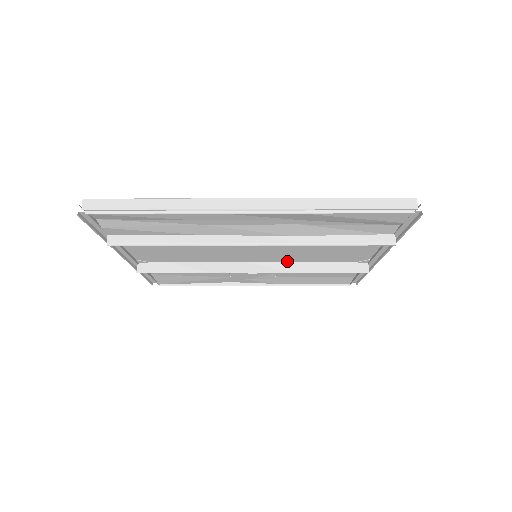
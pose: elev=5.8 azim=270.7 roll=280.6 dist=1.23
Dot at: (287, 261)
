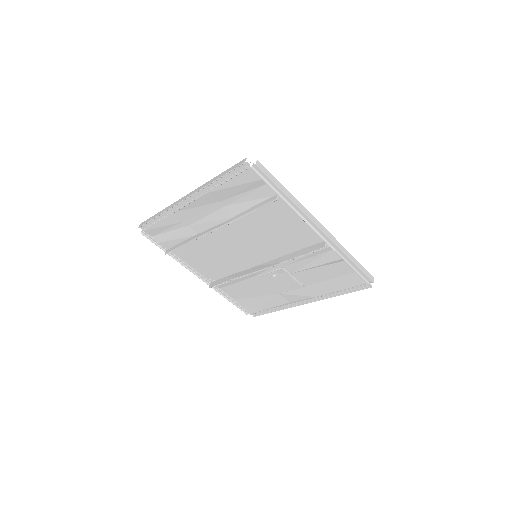
Dot at: (278, 256)
